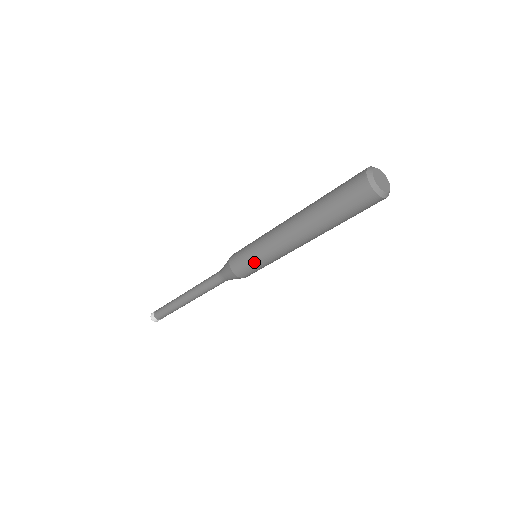
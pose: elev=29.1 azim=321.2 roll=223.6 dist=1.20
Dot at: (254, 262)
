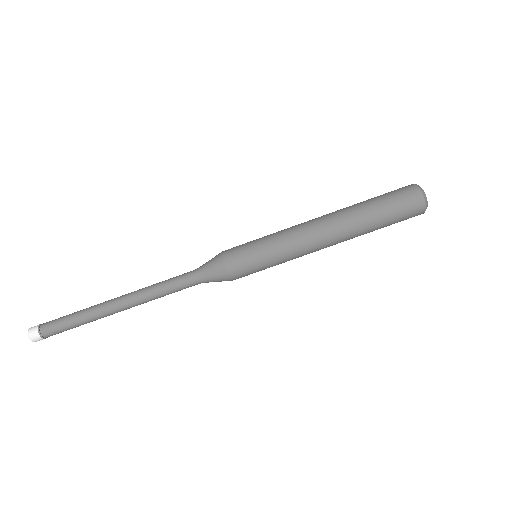
Dot at: (257, 239)
